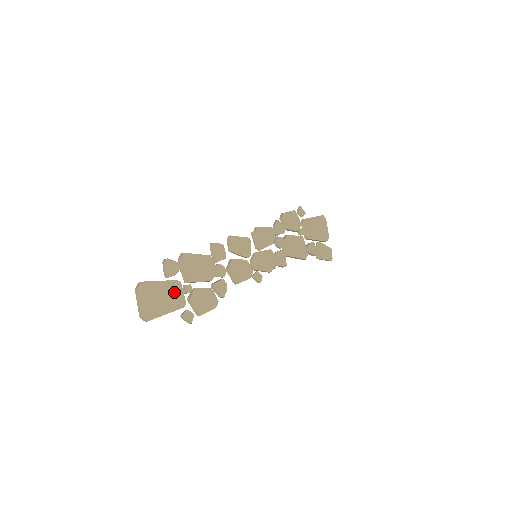
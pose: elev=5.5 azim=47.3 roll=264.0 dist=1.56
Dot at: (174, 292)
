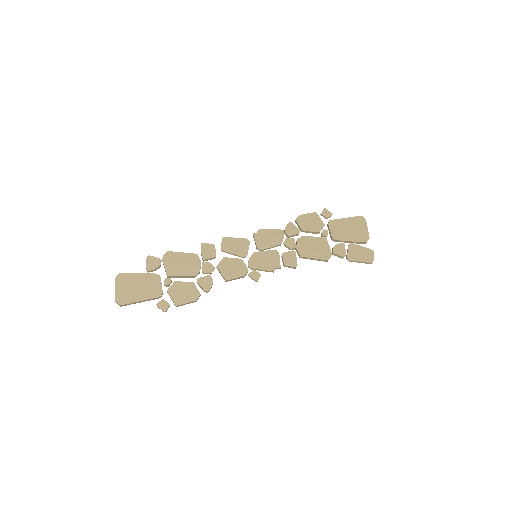
Dot at: (152, 283)
